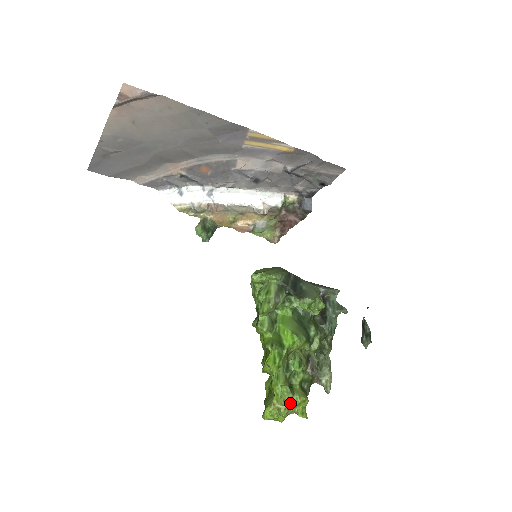
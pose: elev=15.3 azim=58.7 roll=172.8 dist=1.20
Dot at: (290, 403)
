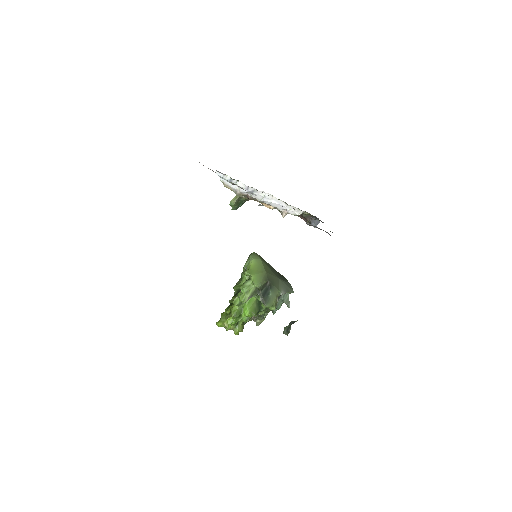
Dot at: (232, 329)
